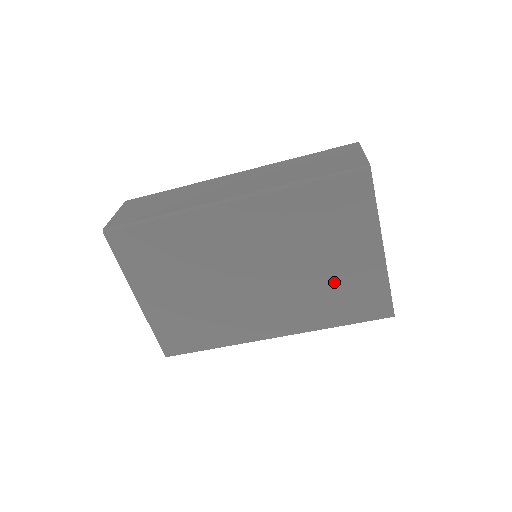
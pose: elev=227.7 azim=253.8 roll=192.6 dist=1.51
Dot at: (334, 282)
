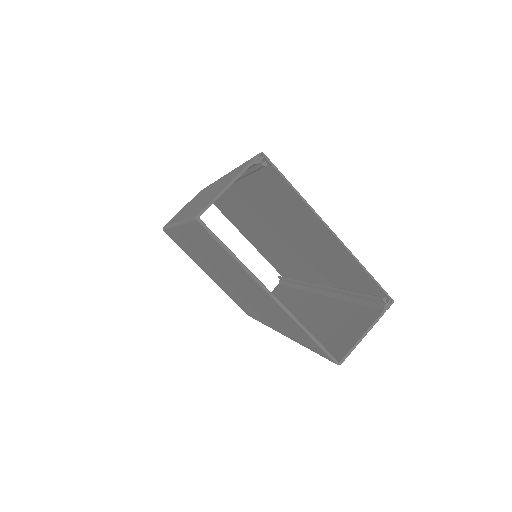
Dot at: (271, 309)
